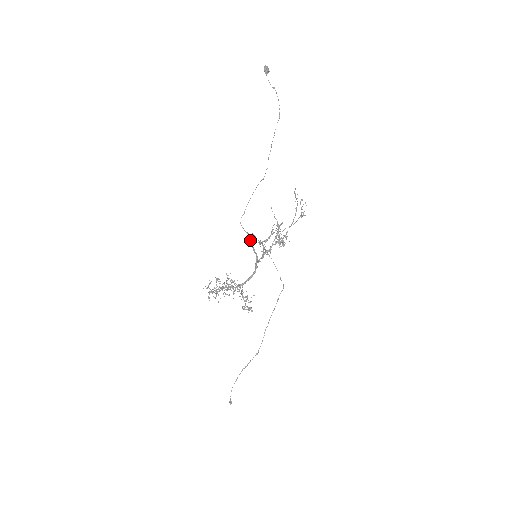
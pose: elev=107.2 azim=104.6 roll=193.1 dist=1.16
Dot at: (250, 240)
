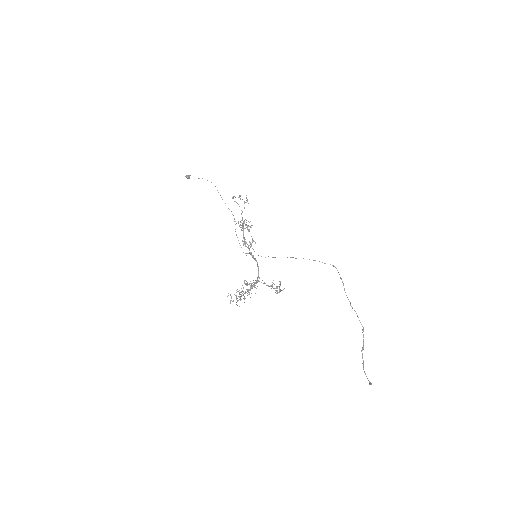
Dot at: occluded
